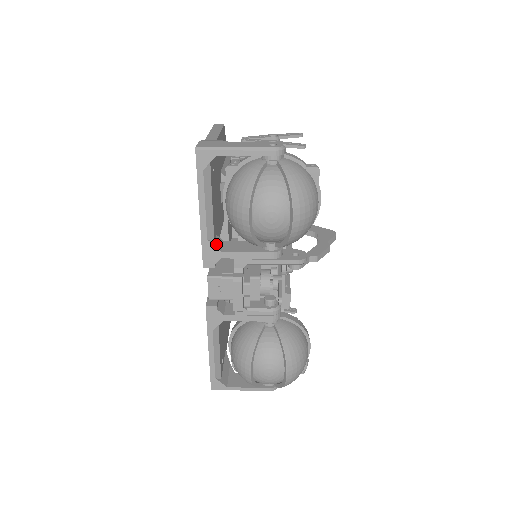
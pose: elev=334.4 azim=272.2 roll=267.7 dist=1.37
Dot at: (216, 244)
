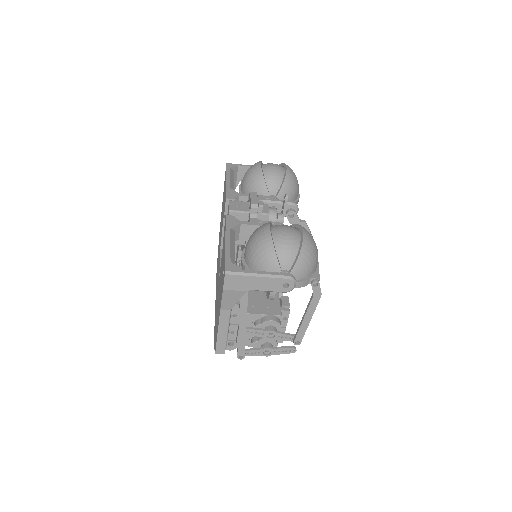
Dot at: occluded
